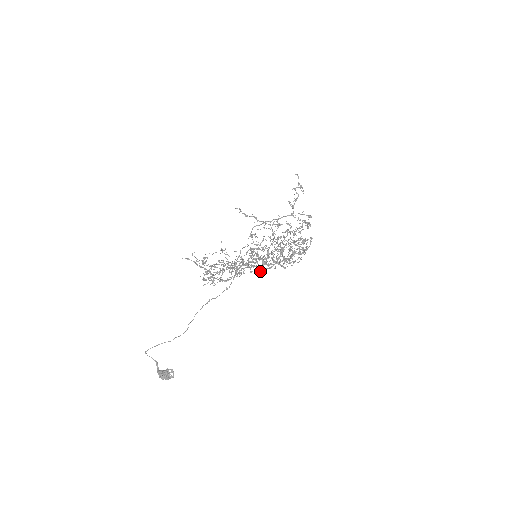
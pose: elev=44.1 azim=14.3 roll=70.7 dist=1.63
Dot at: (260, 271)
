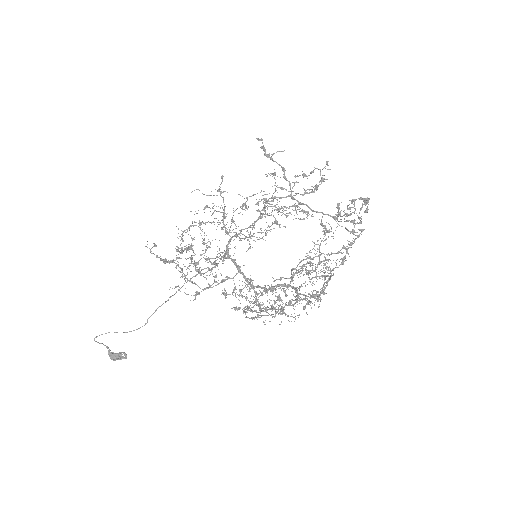
Dot at: occluded
